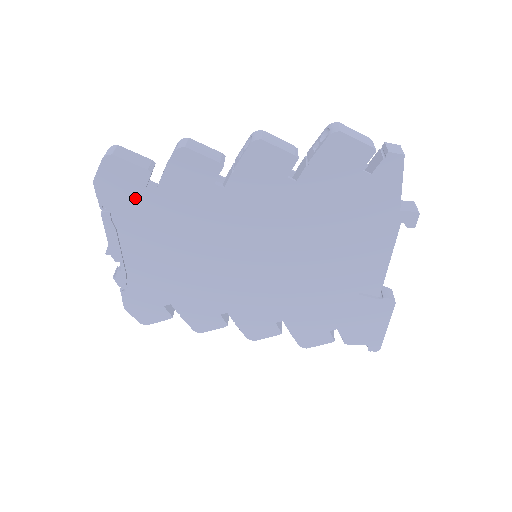
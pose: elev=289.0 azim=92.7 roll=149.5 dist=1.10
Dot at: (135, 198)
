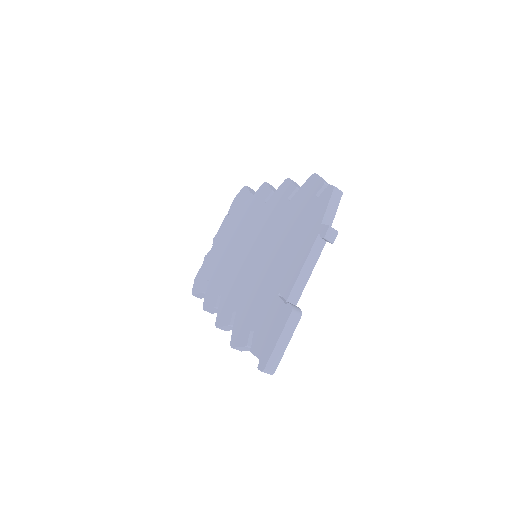
Dot at: (239, 207)
